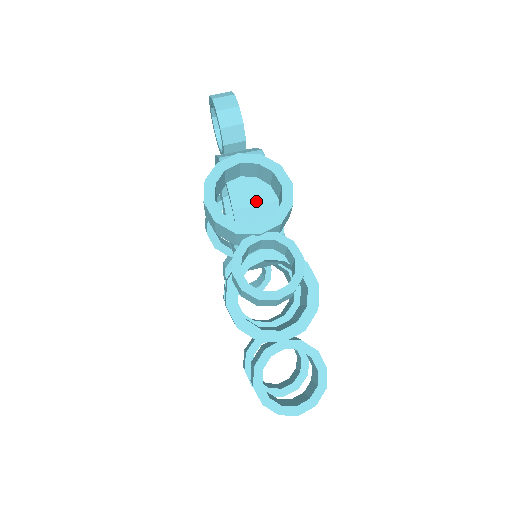
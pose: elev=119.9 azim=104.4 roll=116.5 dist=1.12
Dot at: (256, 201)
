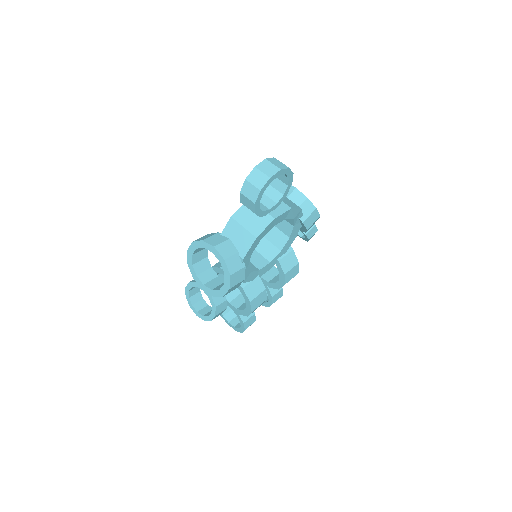
Dot at: occluded
